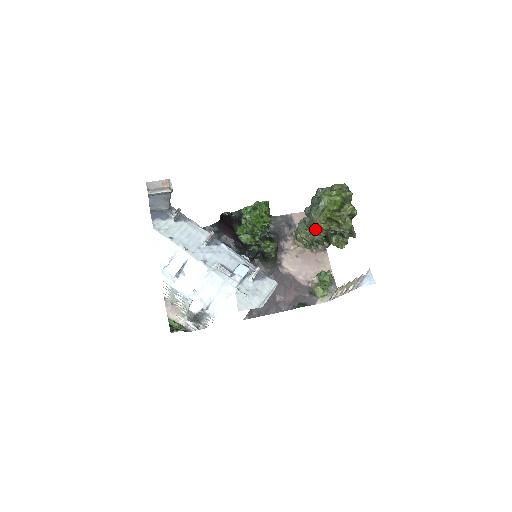
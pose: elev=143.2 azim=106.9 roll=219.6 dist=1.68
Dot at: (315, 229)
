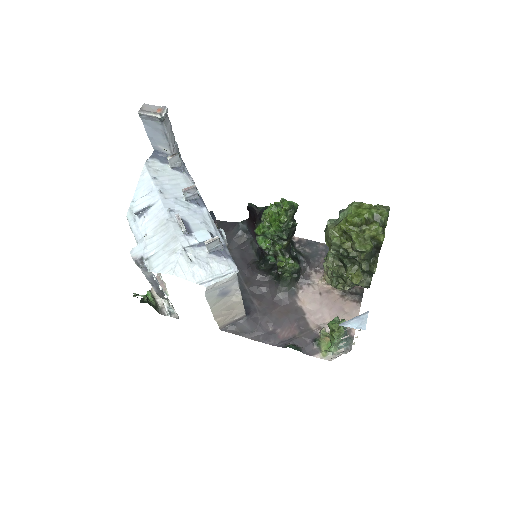
Dot at: (327, 243)
